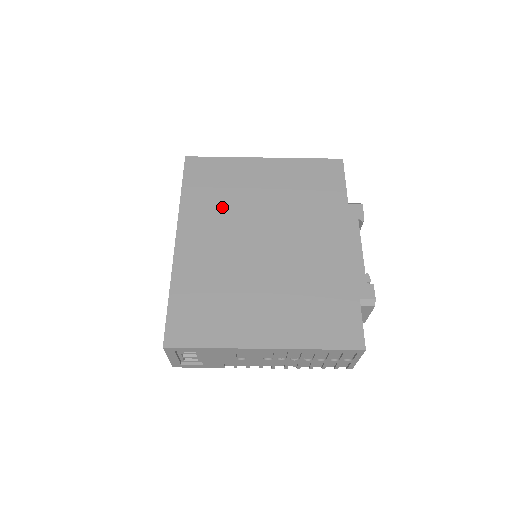
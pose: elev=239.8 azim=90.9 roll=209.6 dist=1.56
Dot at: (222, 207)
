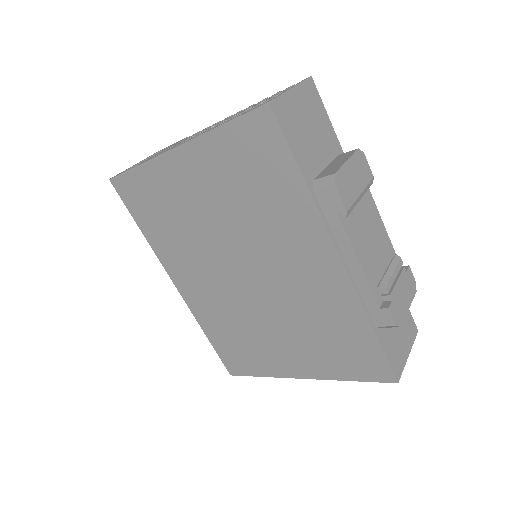
Dot at: (183, 241)
